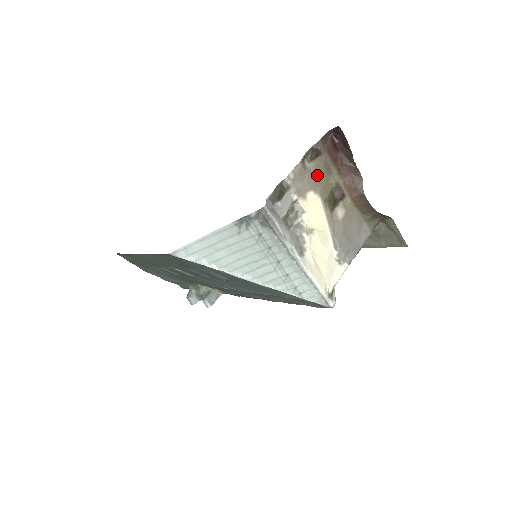
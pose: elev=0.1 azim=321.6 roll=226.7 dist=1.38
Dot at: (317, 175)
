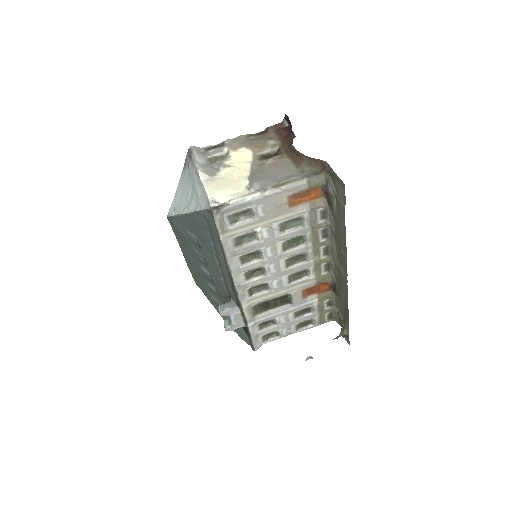
Dot at: (255, 140)
